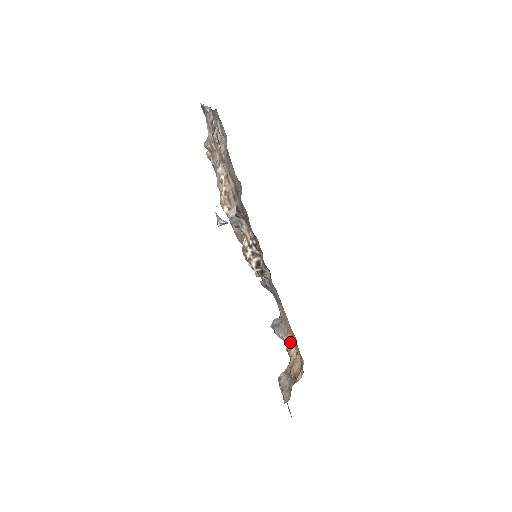
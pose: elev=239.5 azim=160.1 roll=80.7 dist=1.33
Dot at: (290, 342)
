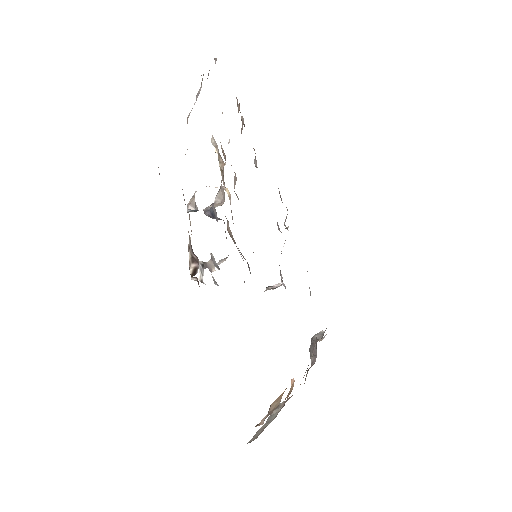
Dot at: occluded
